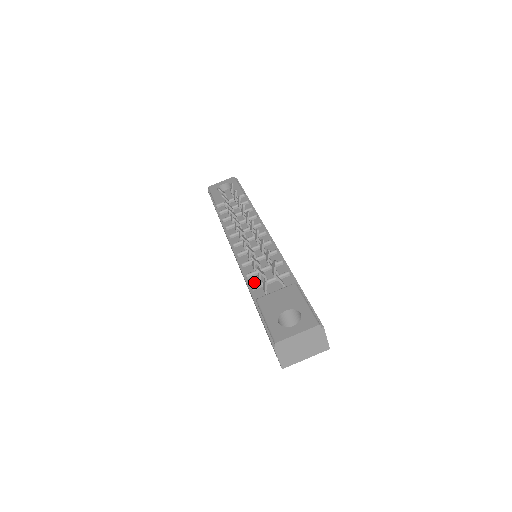
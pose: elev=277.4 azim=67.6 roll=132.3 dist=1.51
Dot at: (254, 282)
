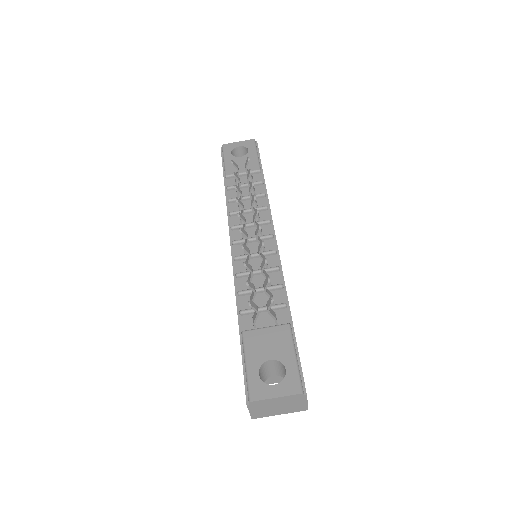
Dot at: (245, 304)
